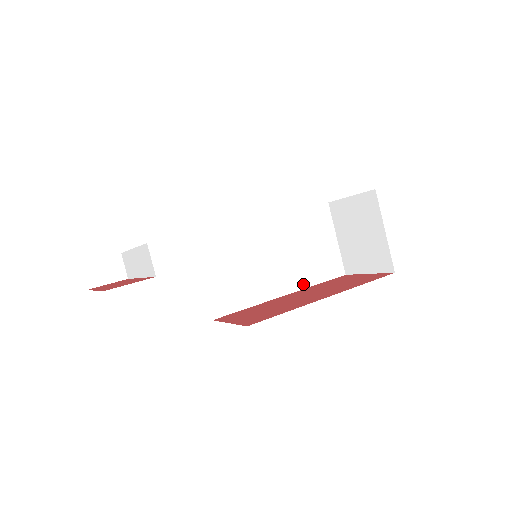
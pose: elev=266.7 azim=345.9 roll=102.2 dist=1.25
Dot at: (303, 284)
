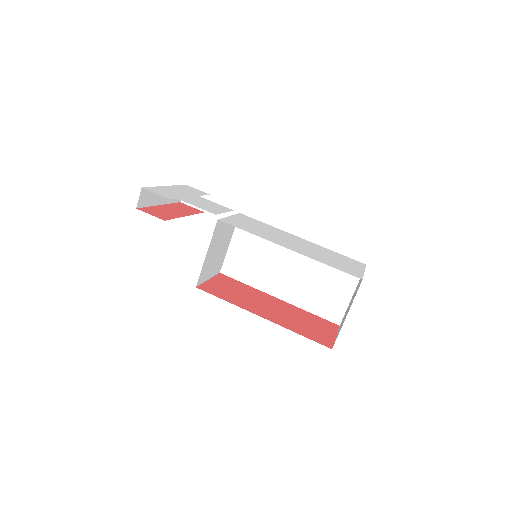
Dot at: (298, 303)
